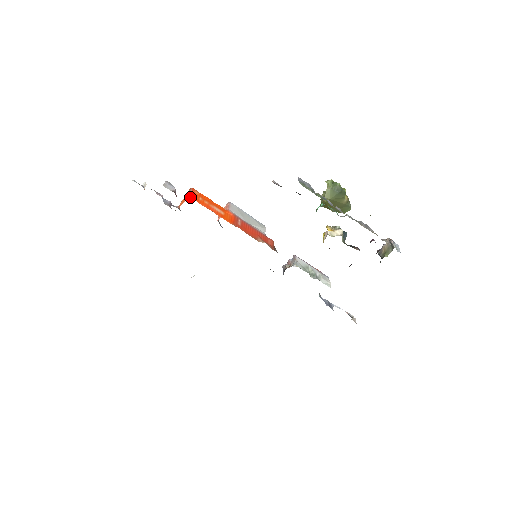
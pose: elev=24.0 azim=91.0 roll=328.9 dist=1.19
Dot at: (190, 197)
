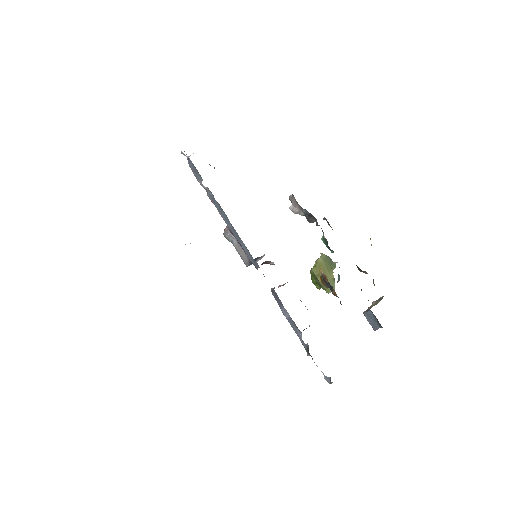
Dot at: occluded
